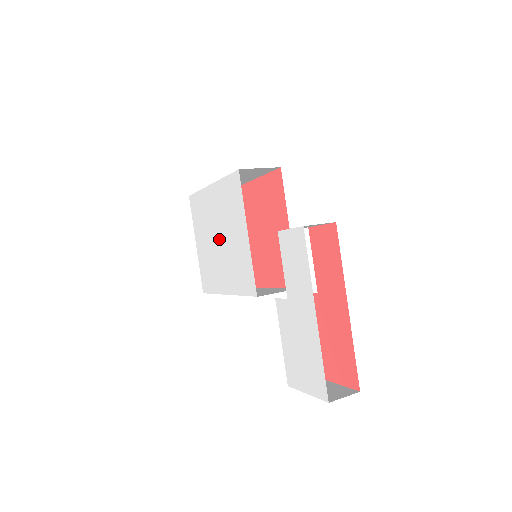
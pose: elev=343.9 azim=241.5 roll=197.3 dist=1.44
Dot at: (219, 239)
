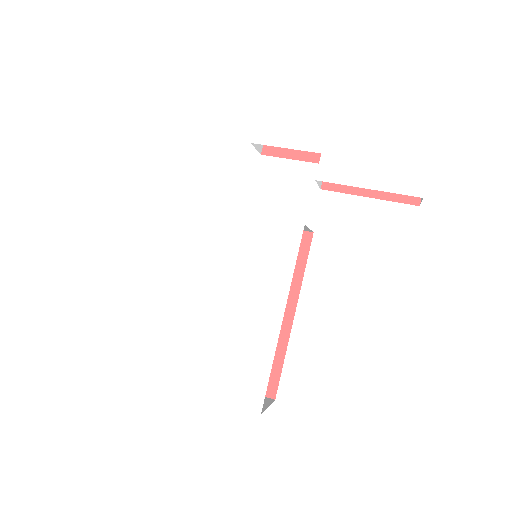
Dot at: (209, 297)
